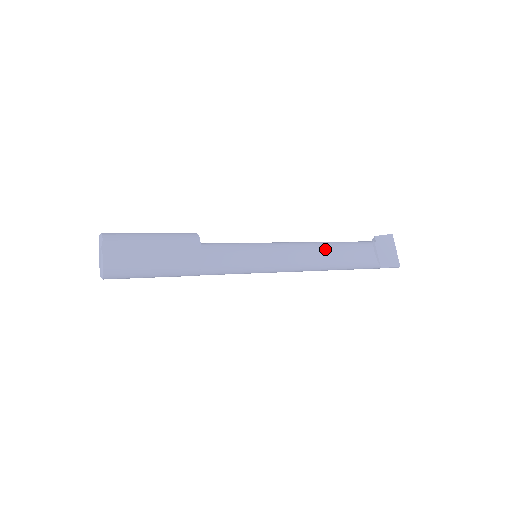
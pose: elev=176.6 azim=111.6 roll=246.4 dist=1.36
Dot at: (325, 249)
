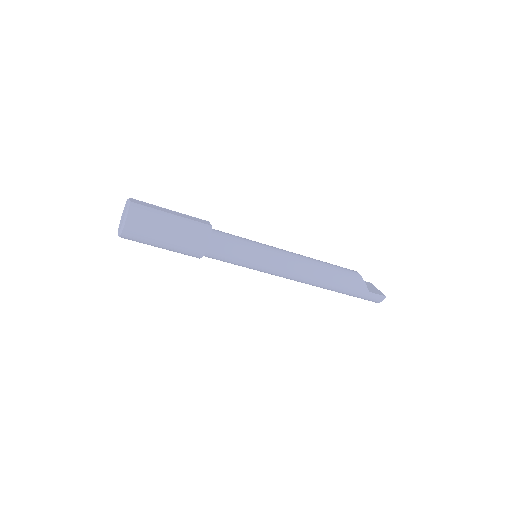
Dot at: (315, 259)
